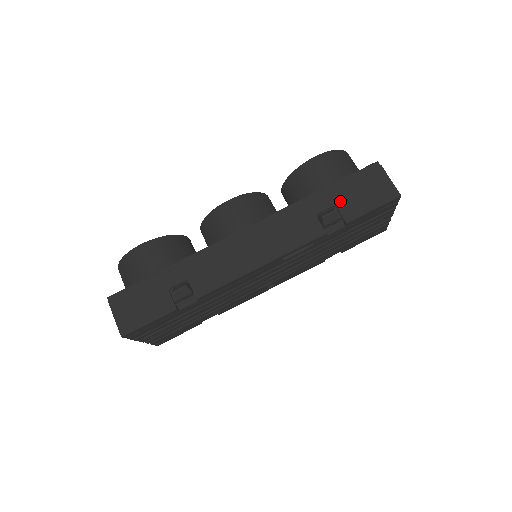
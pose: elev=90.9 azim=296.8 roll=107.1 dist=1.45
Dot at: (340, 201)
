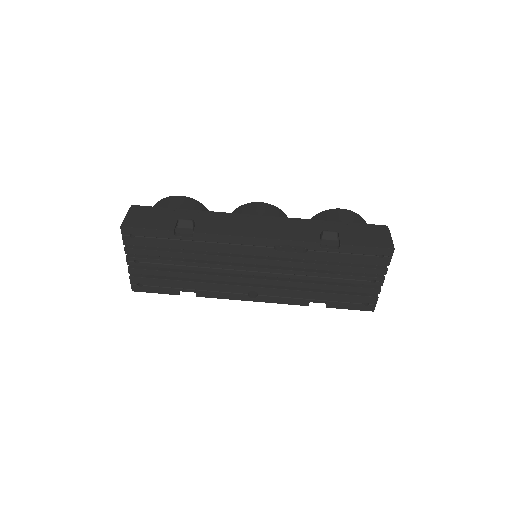
Dot at: (344, 232)
